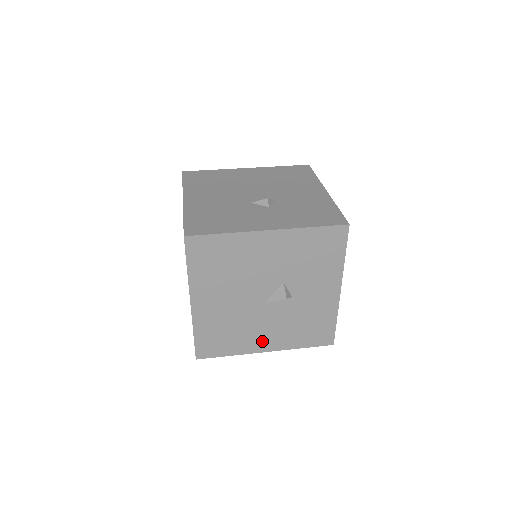
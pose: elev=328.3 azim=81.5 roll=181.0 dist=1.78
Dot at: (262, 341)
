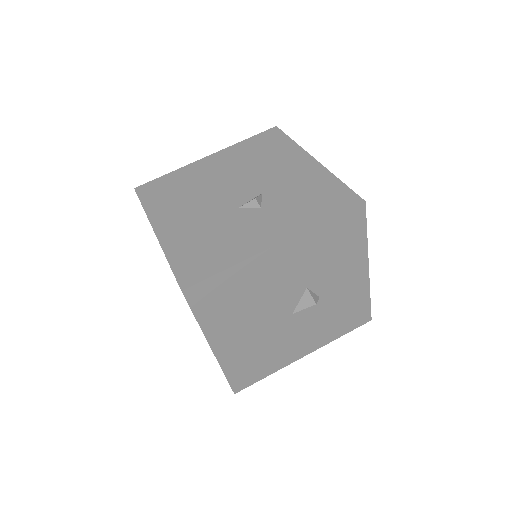
Dot at: (298, 349)
